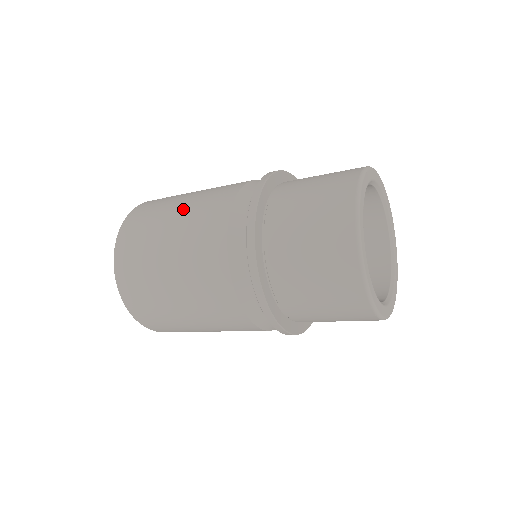
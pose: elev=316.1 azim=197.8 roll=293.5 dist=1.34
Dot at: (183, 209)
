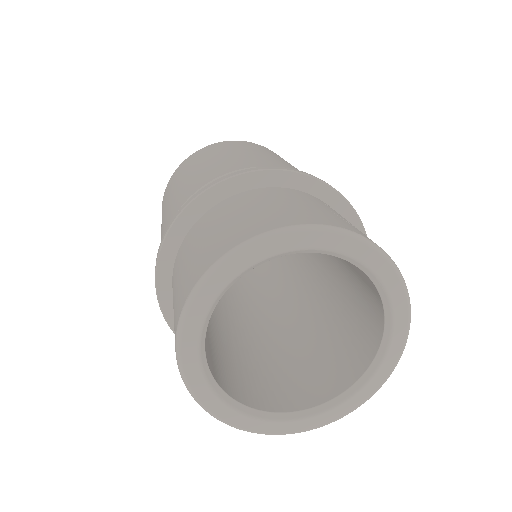
Dot at: (171, 198)
